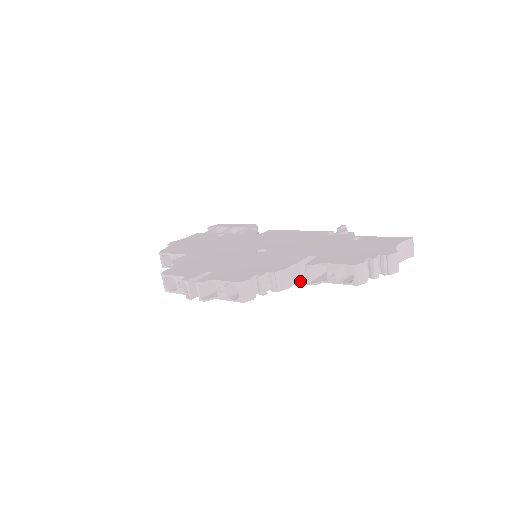
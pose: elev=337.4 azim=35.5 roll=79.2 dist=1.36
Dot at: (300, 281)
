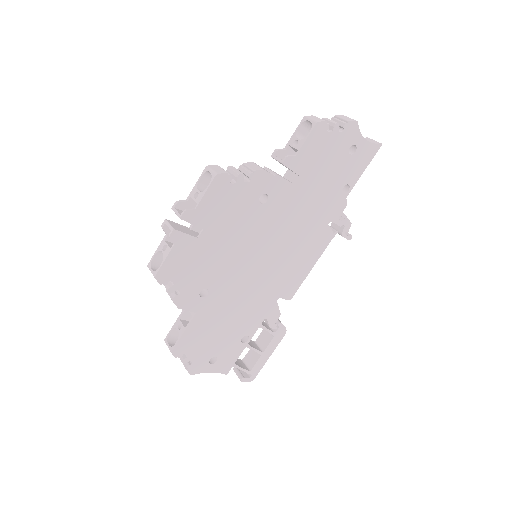
Dot at: (279, 176)
